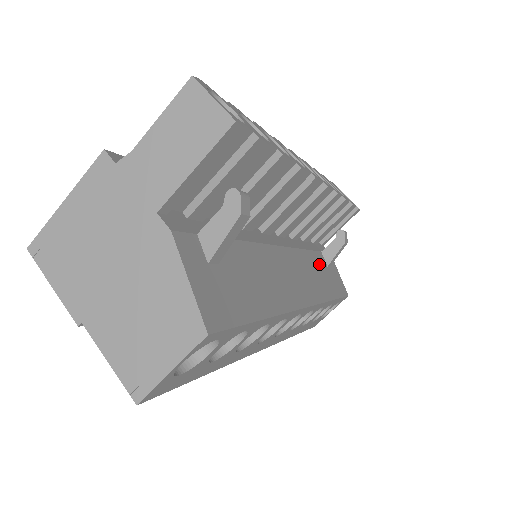
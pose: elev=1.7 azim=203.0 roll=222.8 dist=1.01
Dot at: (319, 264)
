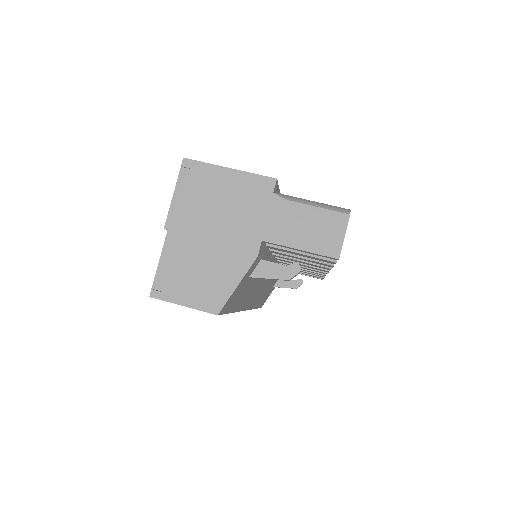
Dot at: (272, 284)
